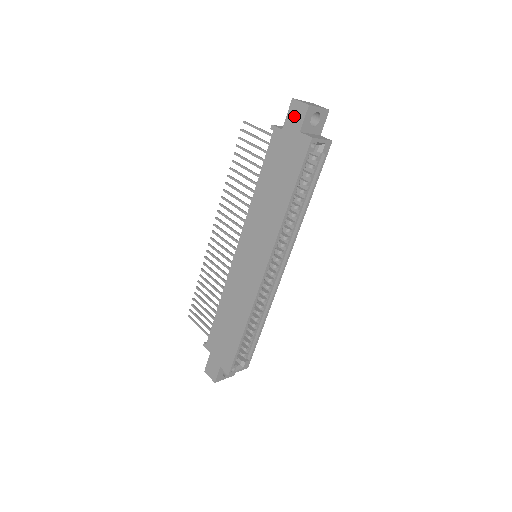
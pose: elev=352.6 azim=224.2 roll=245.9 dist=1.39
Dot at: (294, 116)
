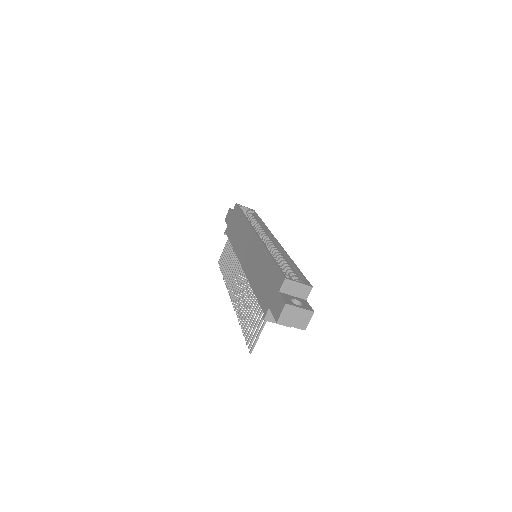
Dot at: (228, 217)
